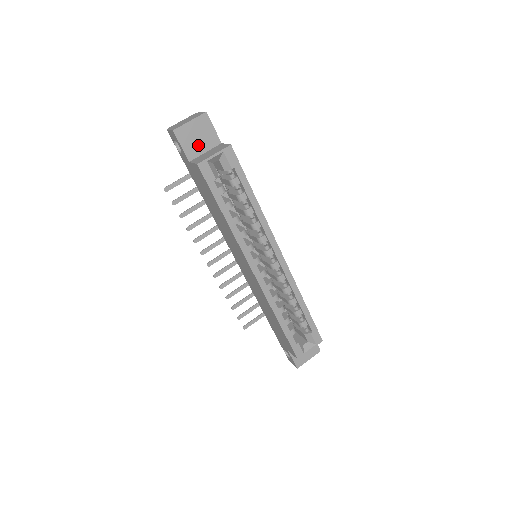
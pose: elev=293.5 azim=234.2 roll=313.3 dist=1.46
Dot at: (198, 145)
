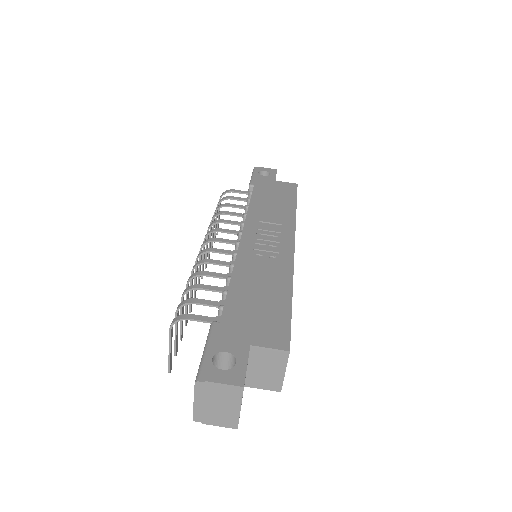
Dot at: occluded
